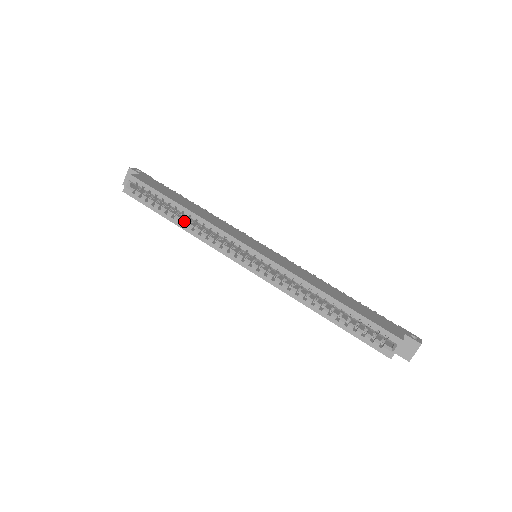
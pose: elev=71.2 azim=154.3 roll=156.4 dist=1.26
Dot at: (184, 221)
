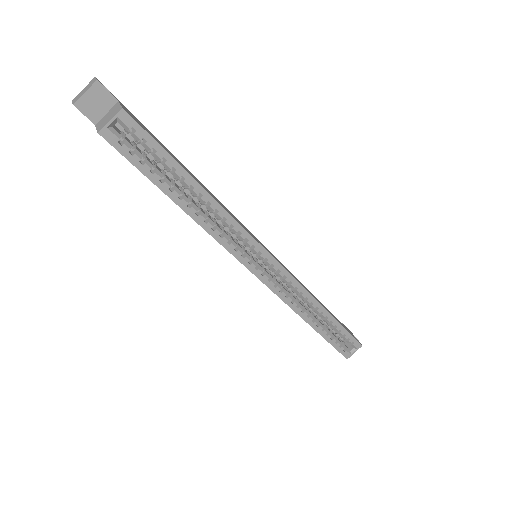
Dot at: (195, 206)
